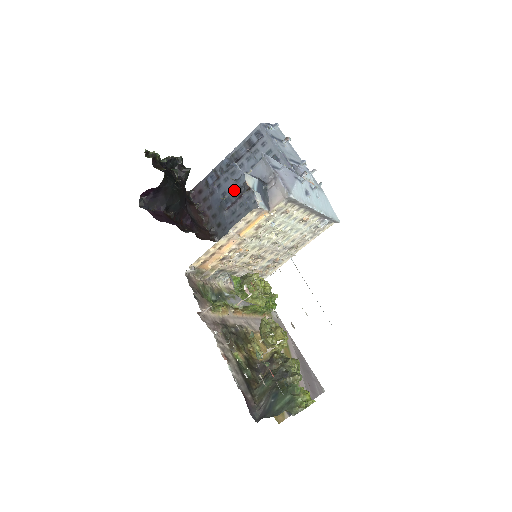
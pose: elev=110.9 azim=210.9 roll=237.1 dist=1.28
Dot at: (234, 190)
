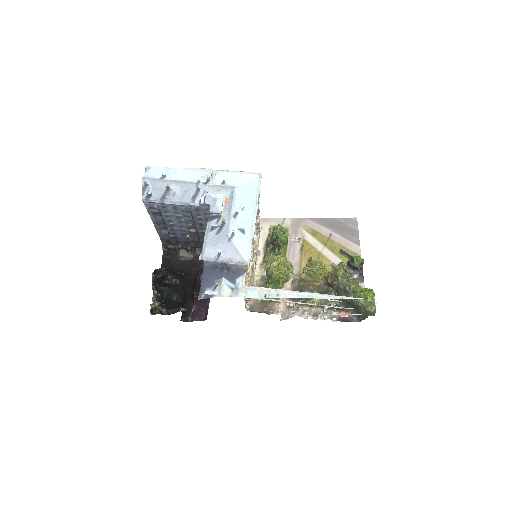
Dot at: (188, 233)
